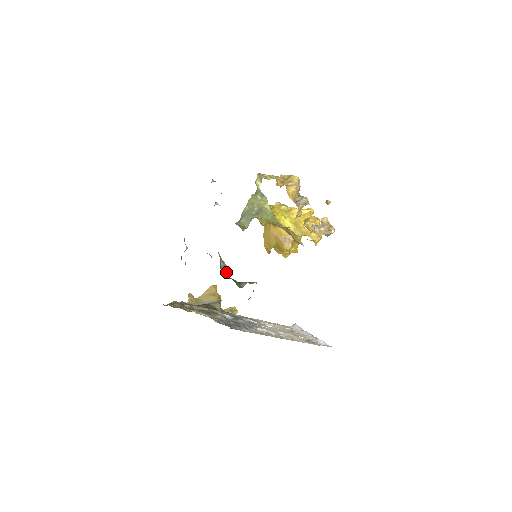
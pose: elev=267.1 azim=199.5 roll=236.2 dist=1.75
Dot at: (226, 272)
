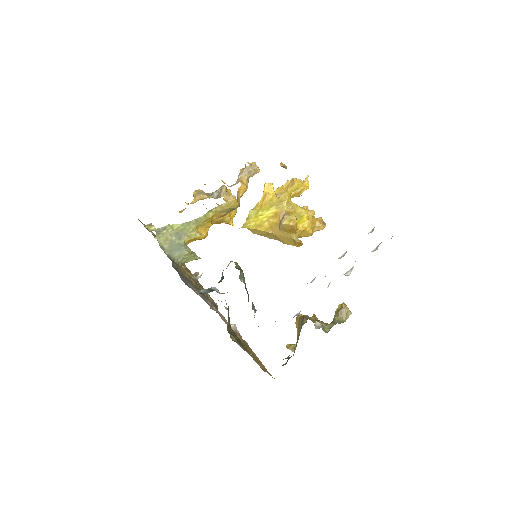
Dot at: (213, 290)
